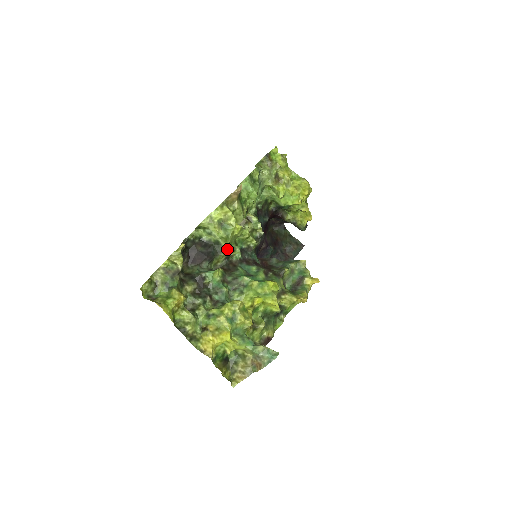
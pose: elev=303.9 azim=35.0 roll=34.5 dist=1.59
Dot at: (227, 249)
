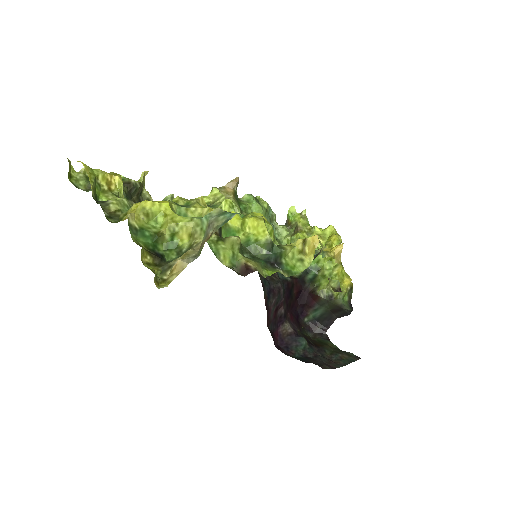
Dot at: occluded
